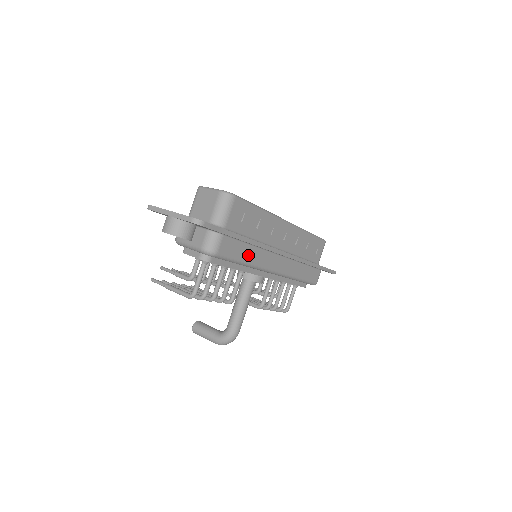
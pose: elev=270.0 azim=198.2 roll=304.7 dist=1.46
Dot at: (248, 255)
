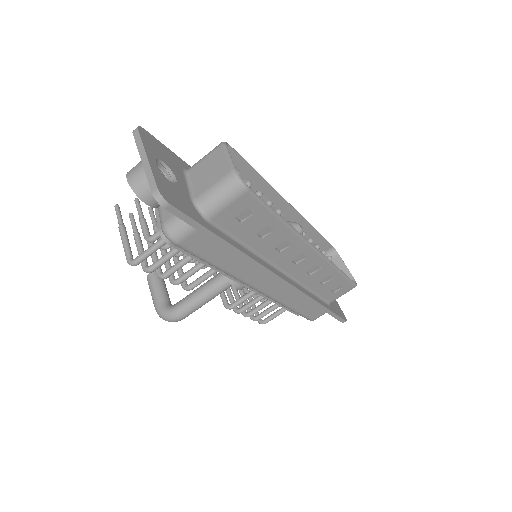
Dot at: (228, 262)
